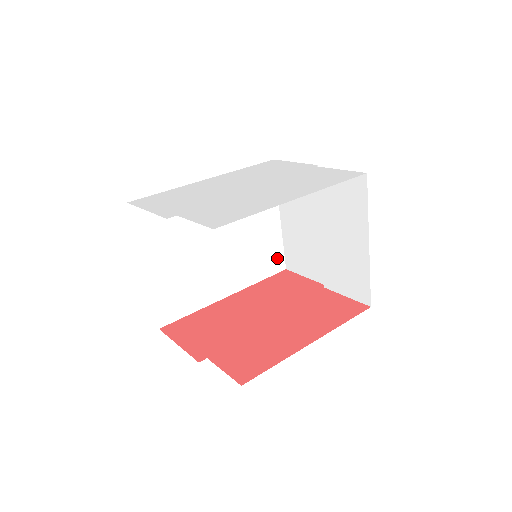
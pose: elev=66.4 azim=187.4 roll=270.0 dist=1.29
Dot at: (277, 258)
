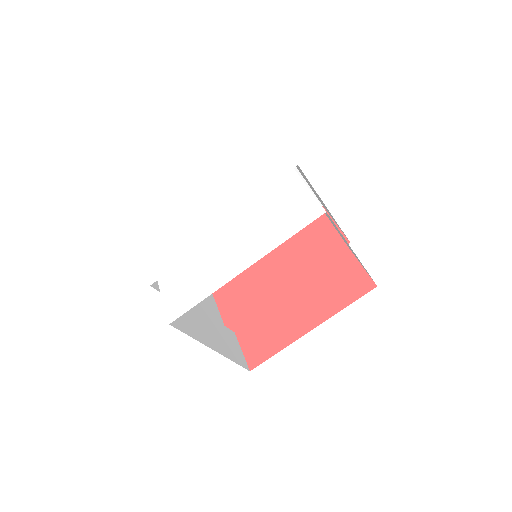
Dot at: occluded
